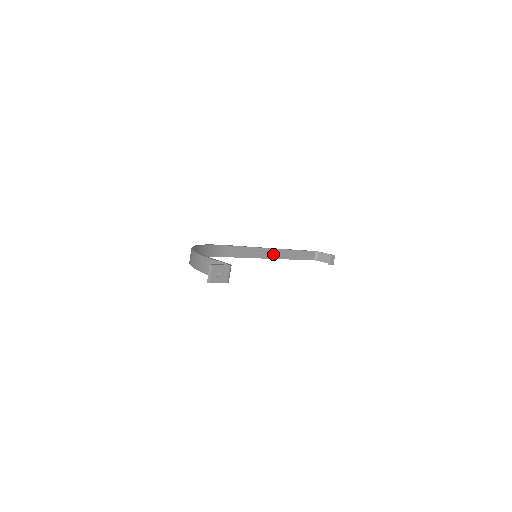
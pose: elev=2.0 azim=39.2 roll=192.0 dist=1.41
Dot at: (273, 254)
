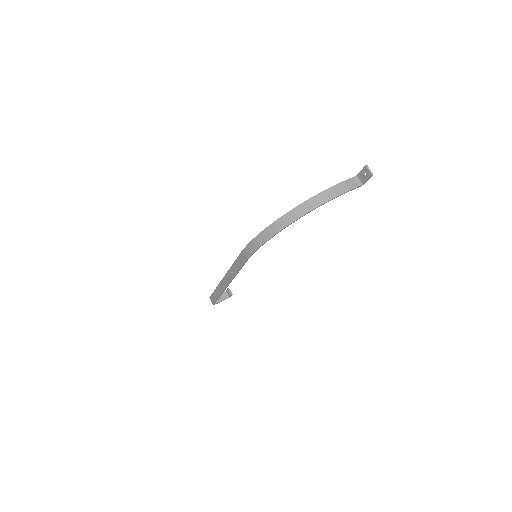
Dot at: occluded
